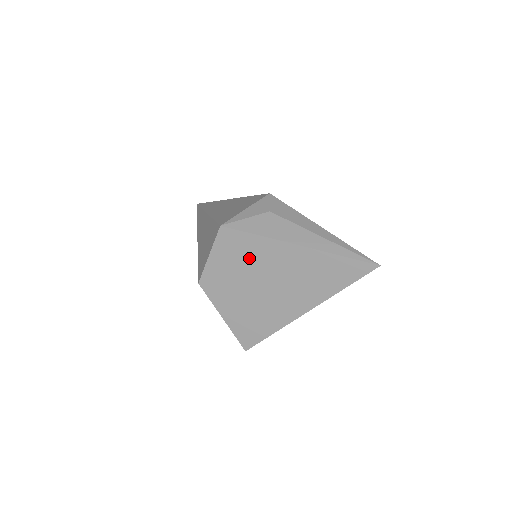
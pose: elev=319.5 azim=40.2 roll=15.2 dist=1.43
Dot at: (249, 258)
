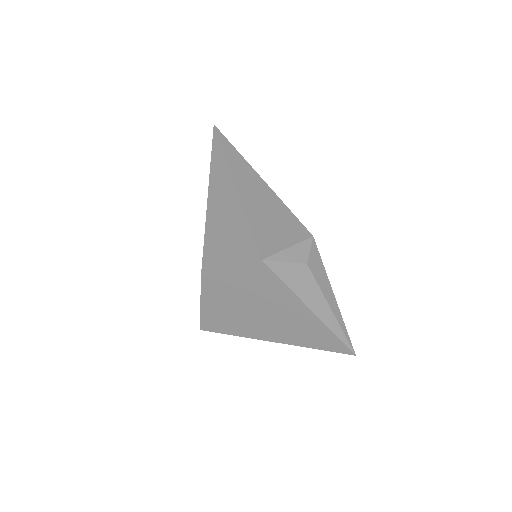
Dot at: (264, 291)
